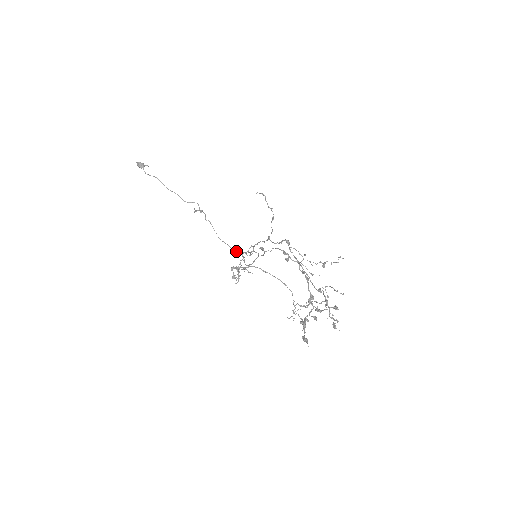
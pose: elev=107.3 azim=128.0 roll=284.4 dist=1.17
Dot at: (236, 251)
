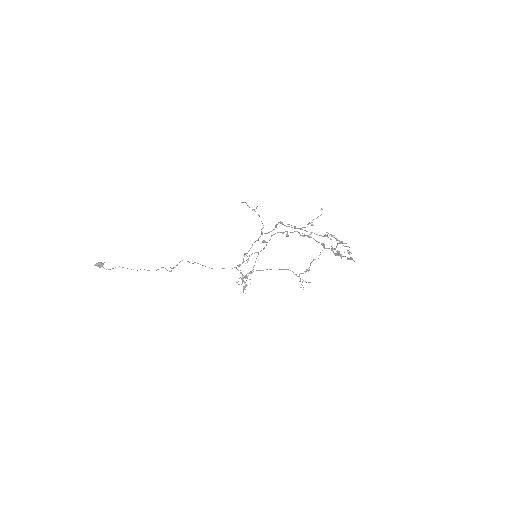
Dot at: occluded
